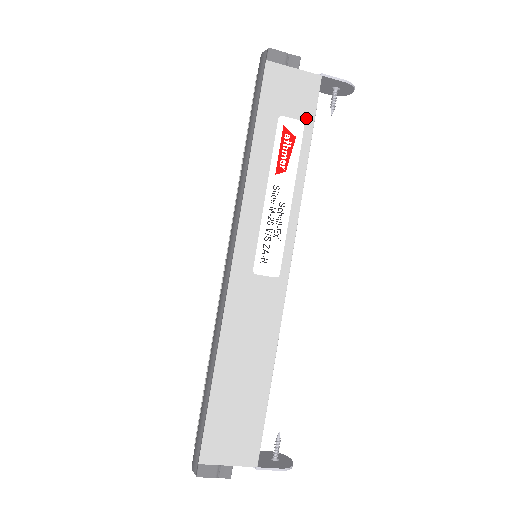
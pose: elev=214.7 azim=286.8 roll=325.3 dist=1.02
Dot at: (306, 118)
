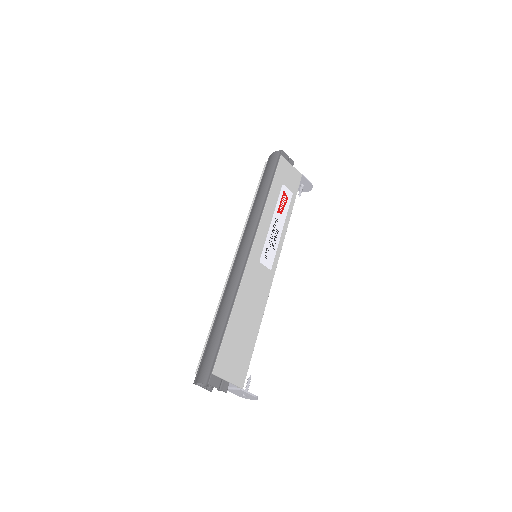
Dot at: (293, 191)
